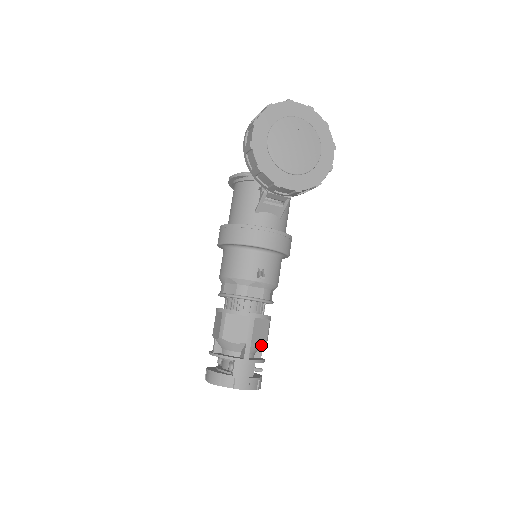
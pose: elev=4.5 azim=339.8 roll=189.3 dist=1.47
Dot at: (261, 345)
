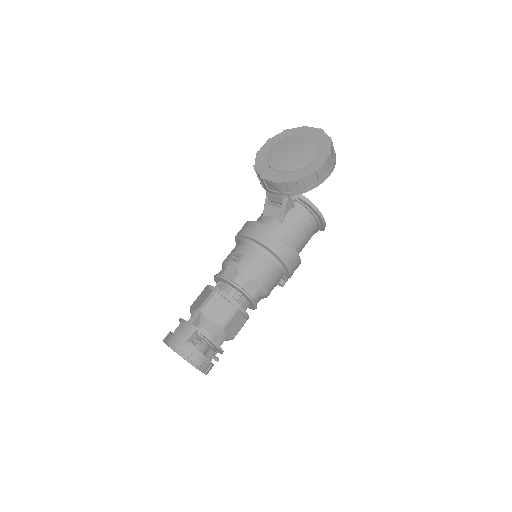
Dot at: (213, 322)
